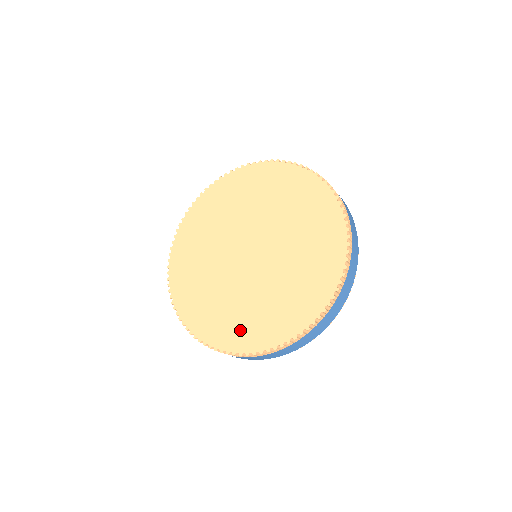
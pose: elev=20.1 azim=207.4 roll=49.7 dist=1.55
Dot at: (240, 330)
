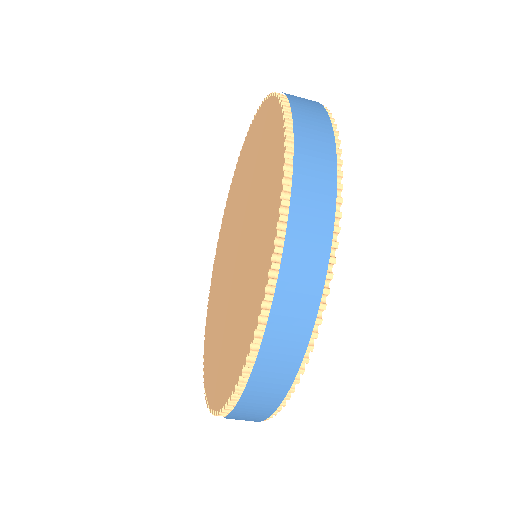
Dot at: (258, 266)
